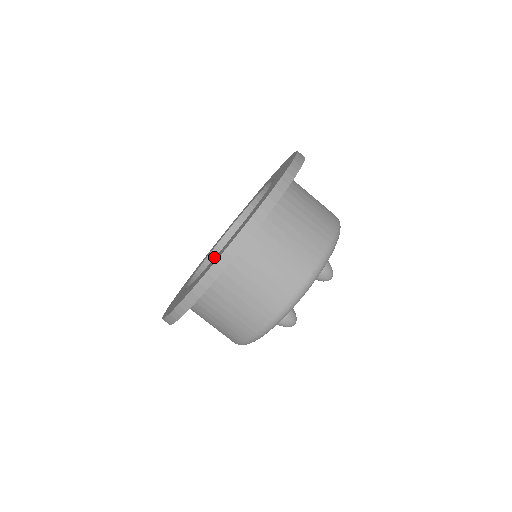
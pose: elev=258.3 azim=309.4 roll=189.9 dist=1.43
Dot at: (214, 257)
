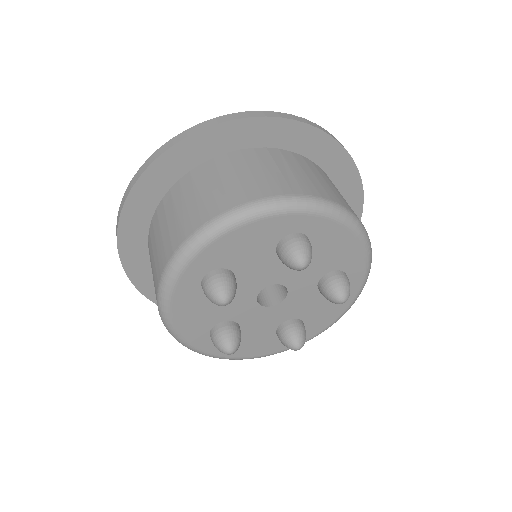
Dot at: occluded
